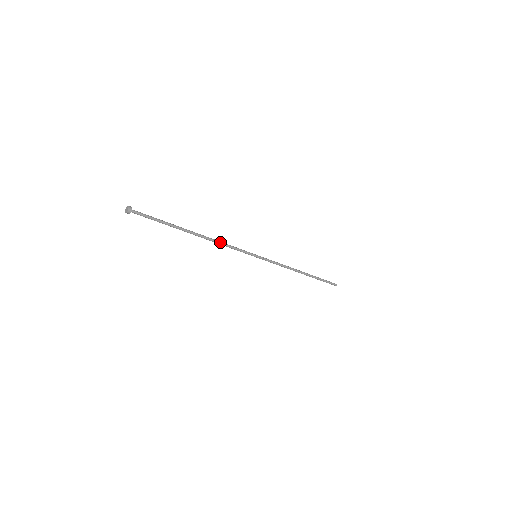
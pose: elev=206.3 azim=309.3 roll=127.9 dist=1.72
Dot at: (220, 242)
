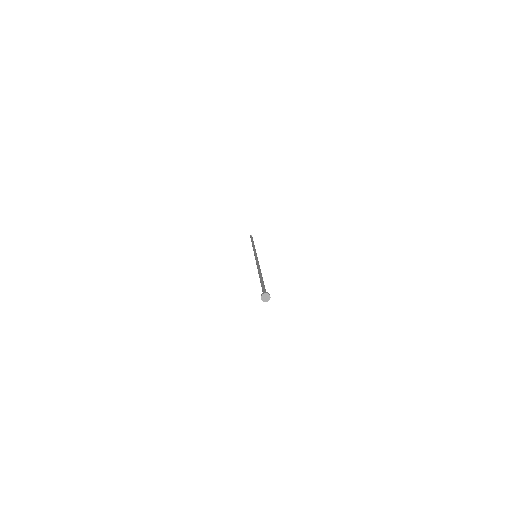
Dot at: (259, 265)
